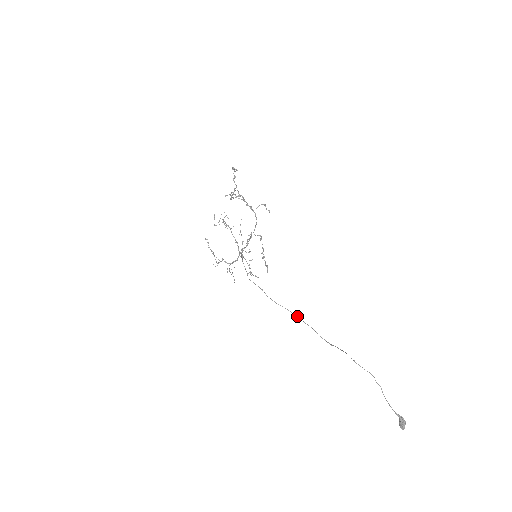
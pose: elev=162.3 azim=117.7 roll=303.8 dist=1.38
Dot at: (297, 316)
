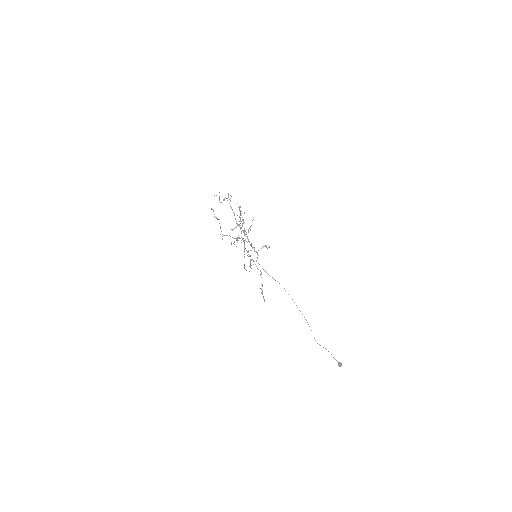
Dot at: occluded
